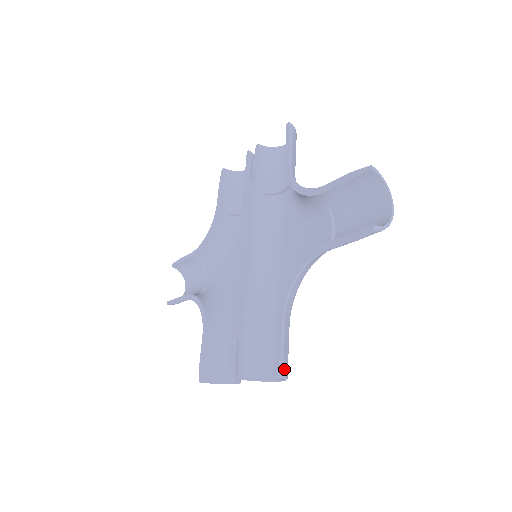
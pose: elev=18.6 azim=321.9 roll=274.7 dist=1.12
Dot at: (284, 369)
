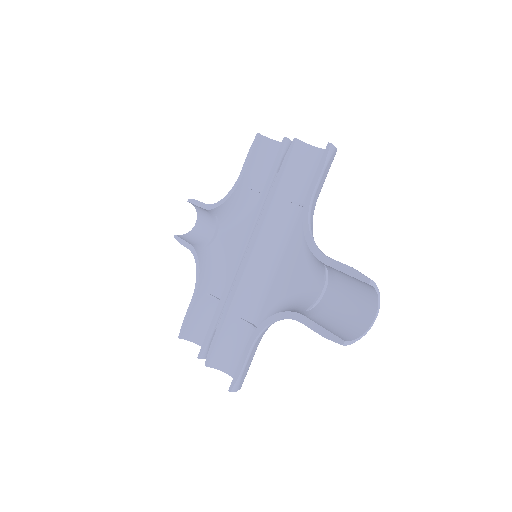
Dot at: (239, 386)
